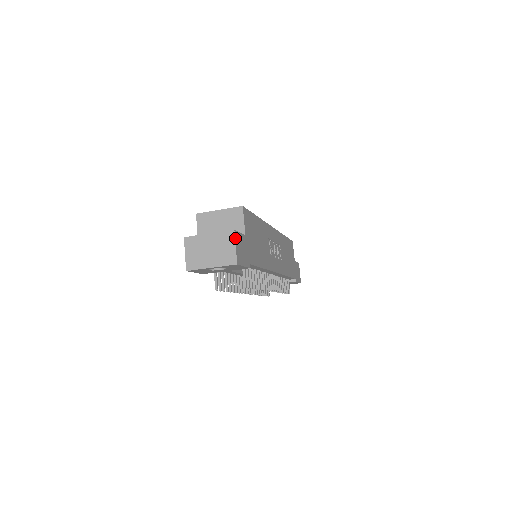
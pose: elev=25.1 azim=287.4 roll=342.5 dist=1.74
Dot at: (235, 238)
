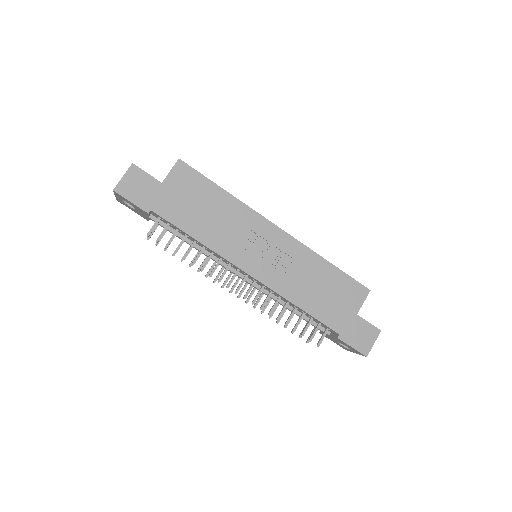
Dot at: (129, 170)
